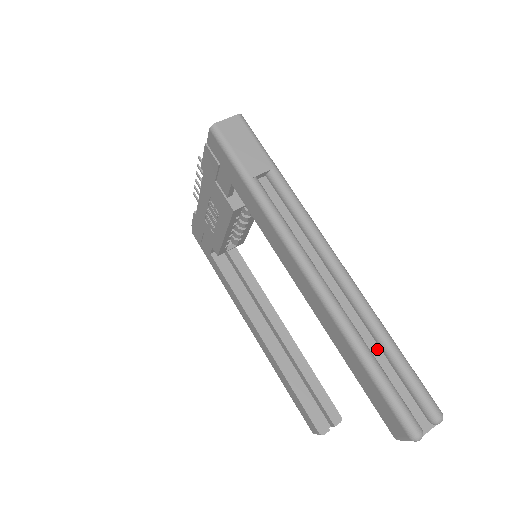
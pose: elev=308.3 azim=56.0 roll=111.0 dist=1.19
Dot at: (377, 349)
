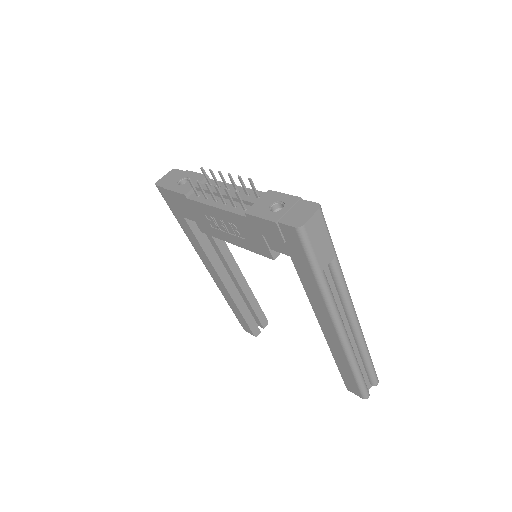
Dot at: (359, 359)
